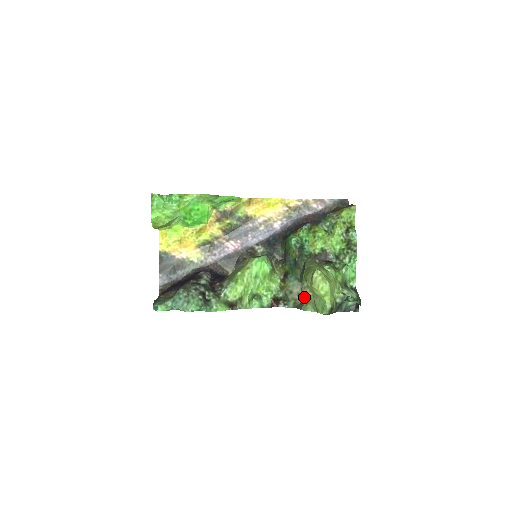
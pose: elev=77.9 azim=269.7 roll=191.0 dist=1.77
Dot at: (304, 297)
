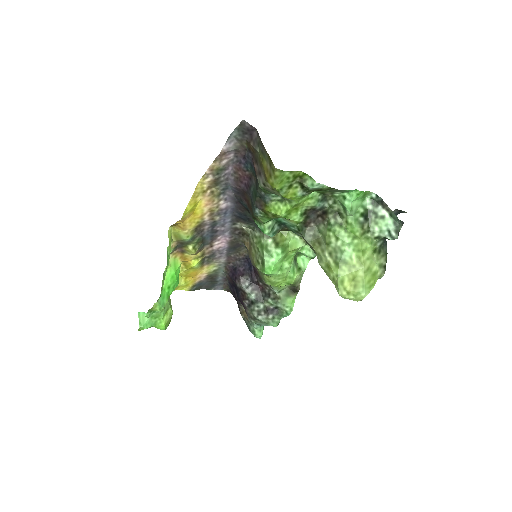
Dot at: occluded
